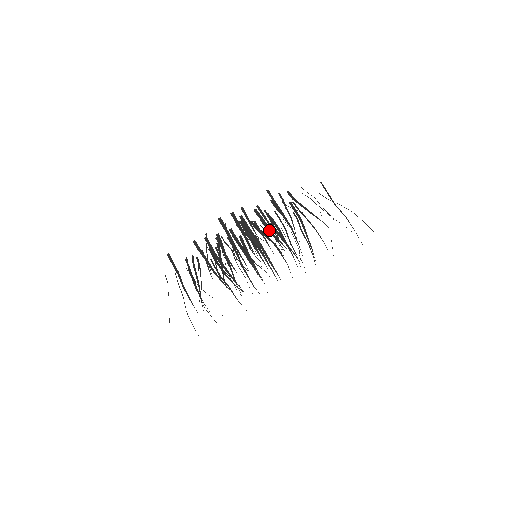
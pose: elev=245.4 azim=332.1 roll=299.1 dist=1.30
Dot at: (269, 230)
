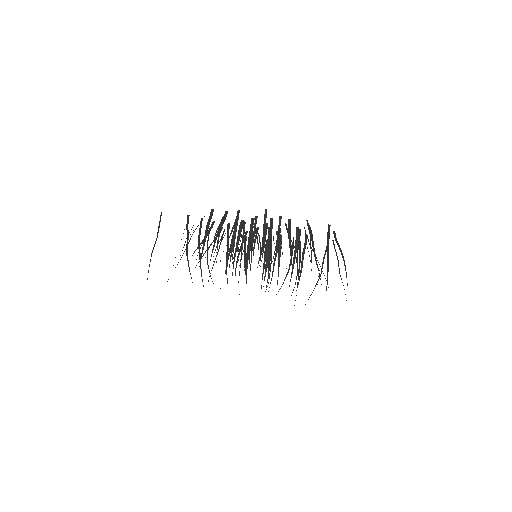
Dot at: (263, 242)
